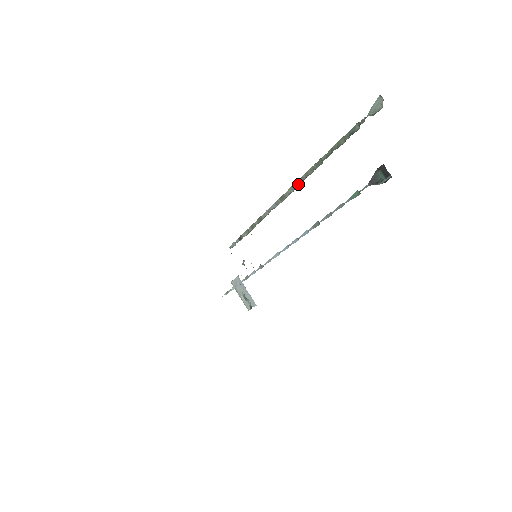
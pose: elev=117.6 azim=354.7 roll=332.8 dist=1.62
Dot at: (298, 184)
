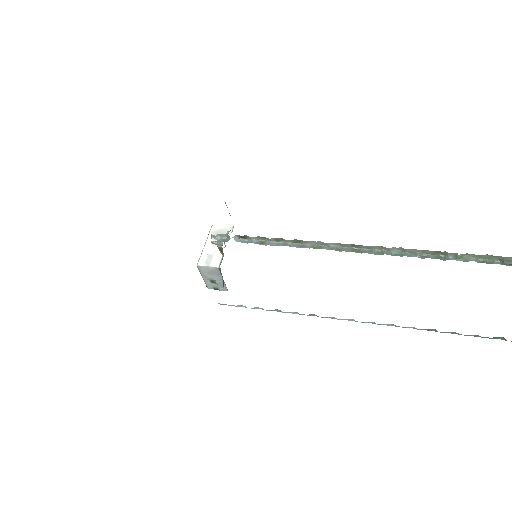
Dot at: (394, 250)
